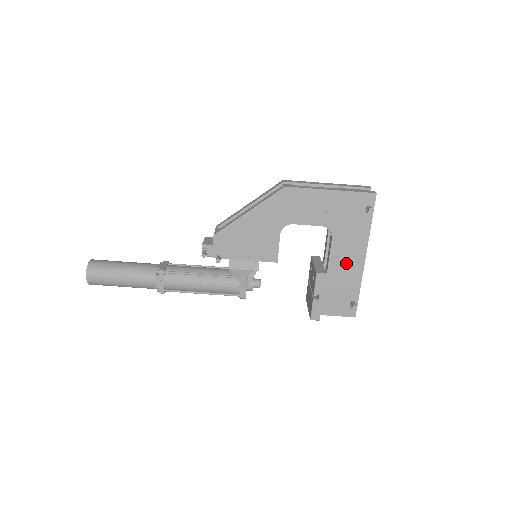
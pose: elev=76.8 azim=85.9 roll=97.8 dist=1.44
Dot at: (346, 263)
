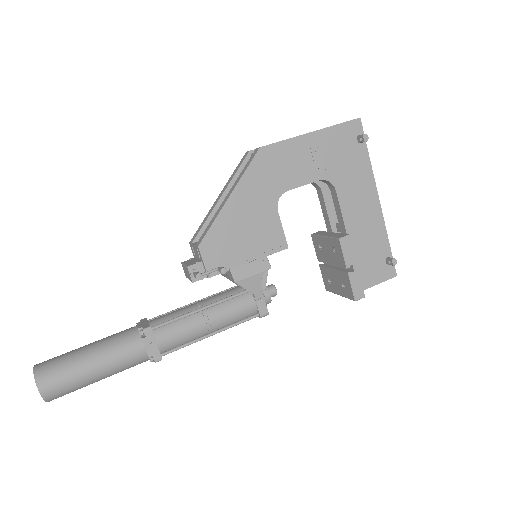
Dot at: (362, 214)
